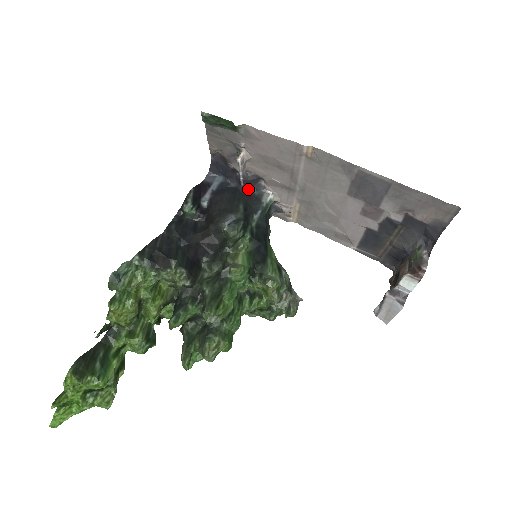
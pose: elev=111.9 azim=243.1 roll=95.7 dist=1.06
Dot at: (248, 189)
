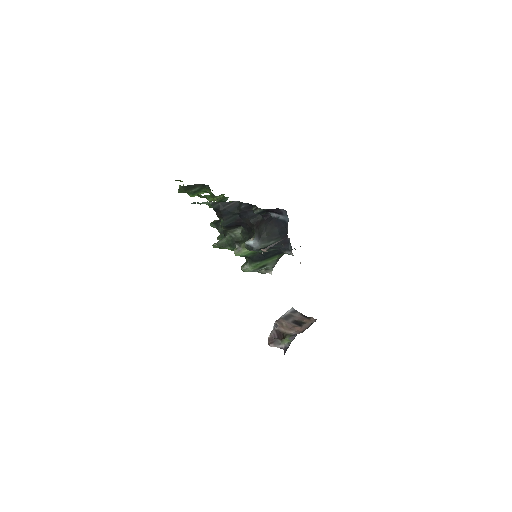
Dot at: (289, 241)
